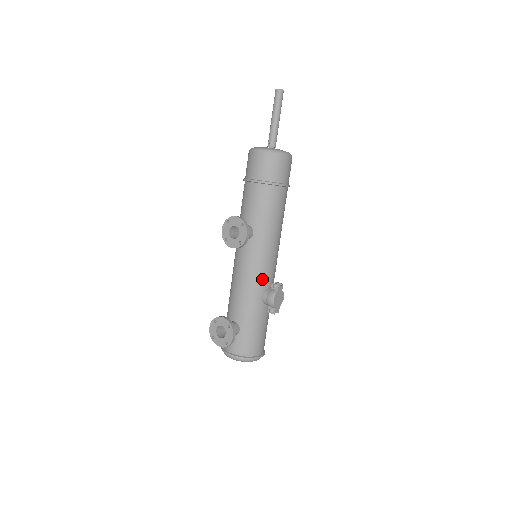
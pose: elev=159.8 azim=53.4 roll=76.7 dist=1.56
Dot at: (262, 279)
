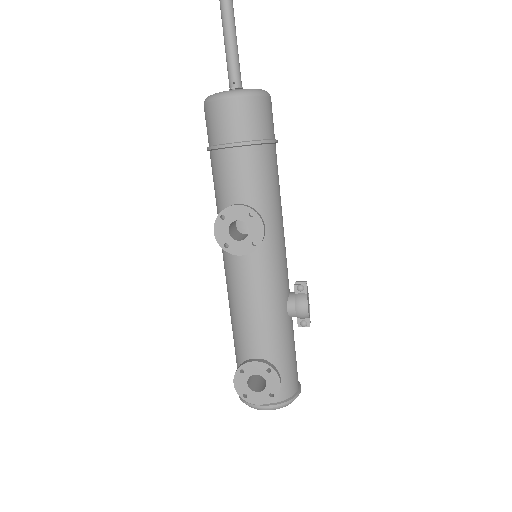
Dot at: (282, 285)
